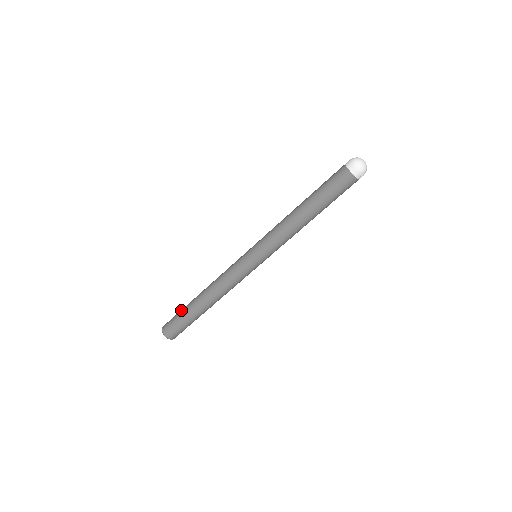
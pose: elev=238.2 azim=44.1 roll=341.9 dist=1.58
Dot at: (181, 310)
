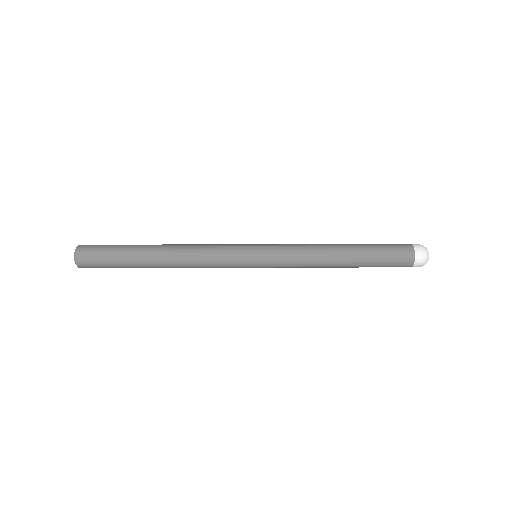
Dot at: occluded
